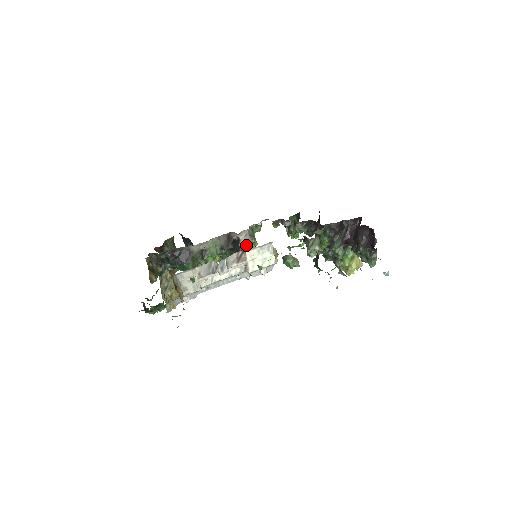
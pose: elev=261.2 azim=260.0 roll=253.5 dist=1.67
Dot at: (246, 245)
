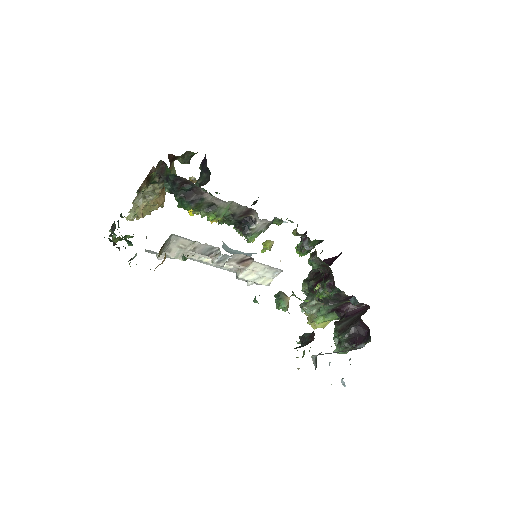
Dot at: (256, 231)
